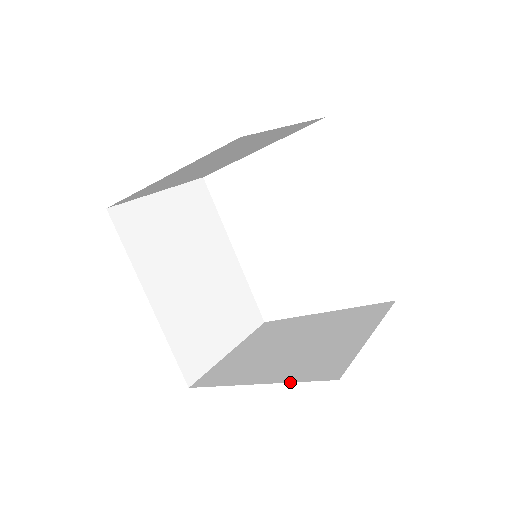
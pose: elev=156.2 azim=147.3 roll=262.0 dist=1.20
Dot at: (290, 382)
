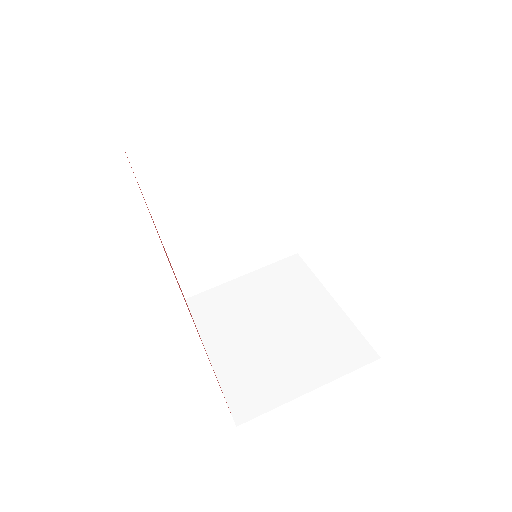
Dot at: occluded
